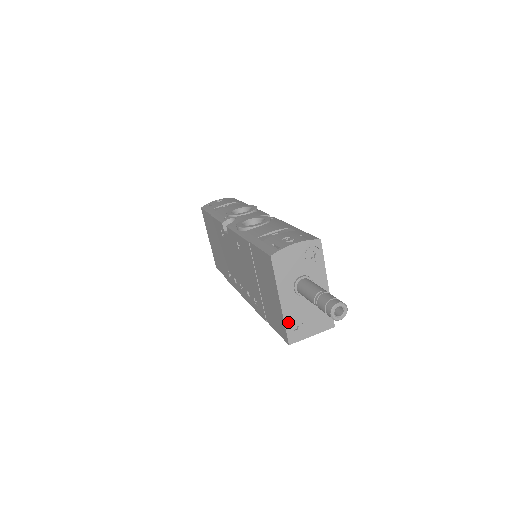
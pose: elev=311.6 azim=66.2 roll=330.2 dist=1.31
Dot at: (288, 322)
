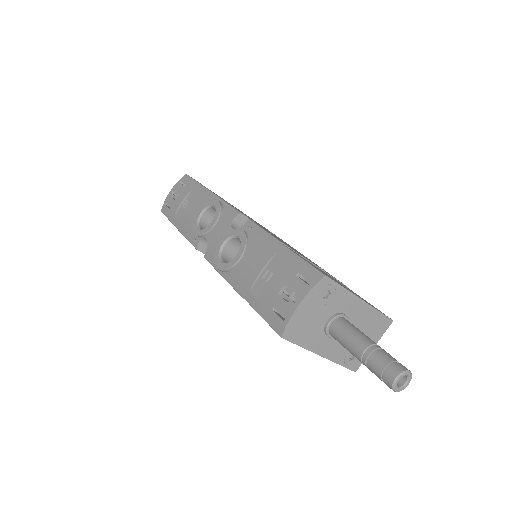
Dot at: (341, 360)
